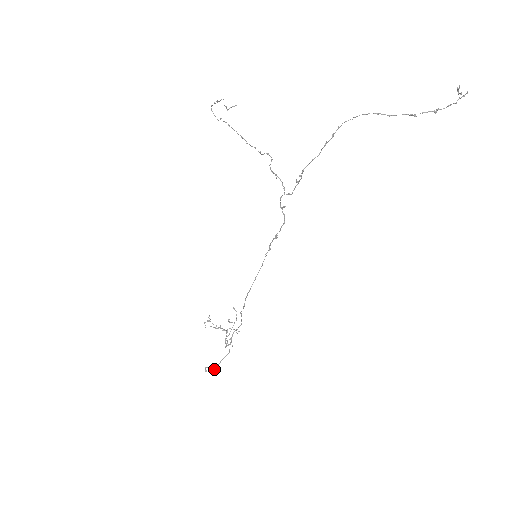
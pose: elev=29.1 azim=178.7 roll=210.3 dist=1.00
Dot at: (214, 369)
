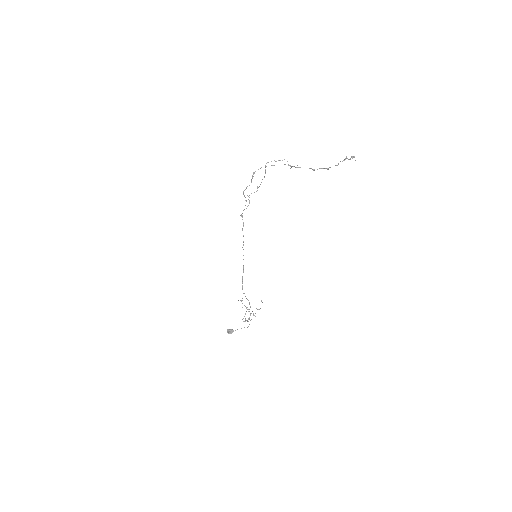
Dot at: (231, 332)
